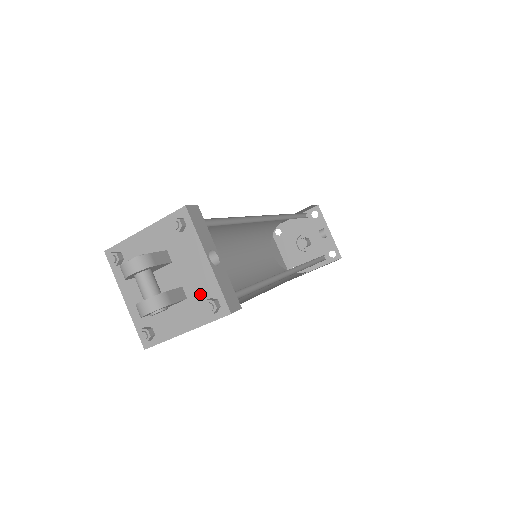
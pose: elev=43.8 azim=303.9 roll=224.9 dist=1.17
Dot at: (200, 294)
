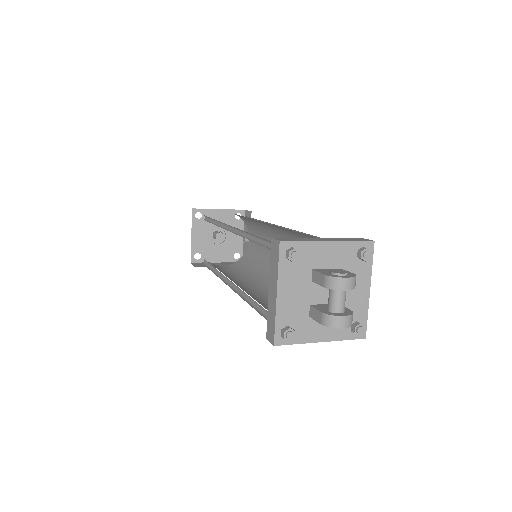
Dot at: occluded
